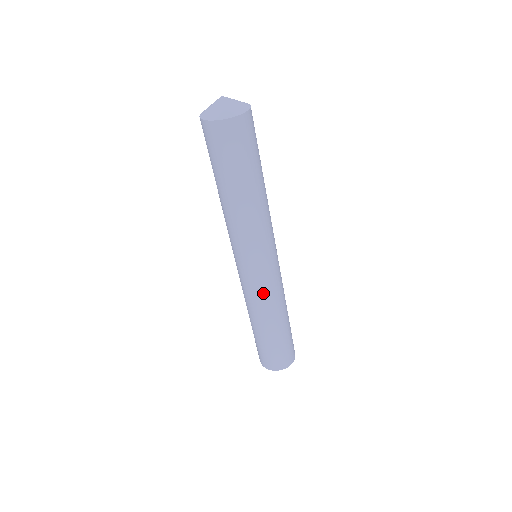
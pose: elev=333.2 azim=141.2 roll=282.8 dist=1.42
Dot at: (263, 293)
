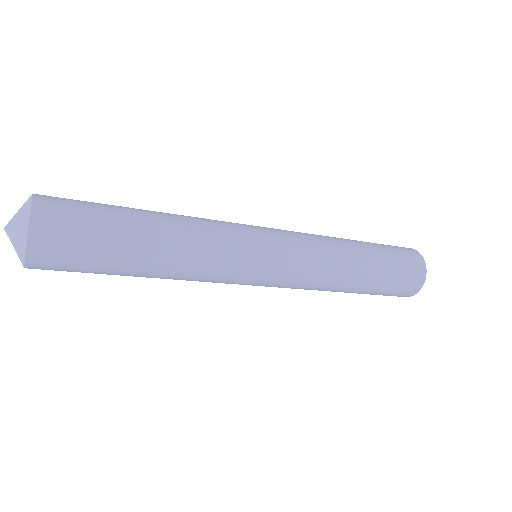
Dot at: occluded
